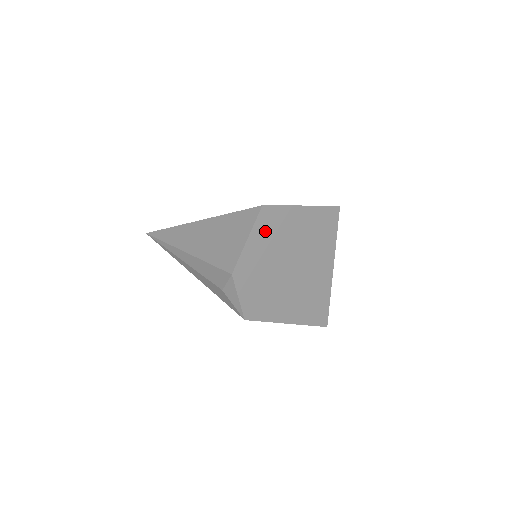
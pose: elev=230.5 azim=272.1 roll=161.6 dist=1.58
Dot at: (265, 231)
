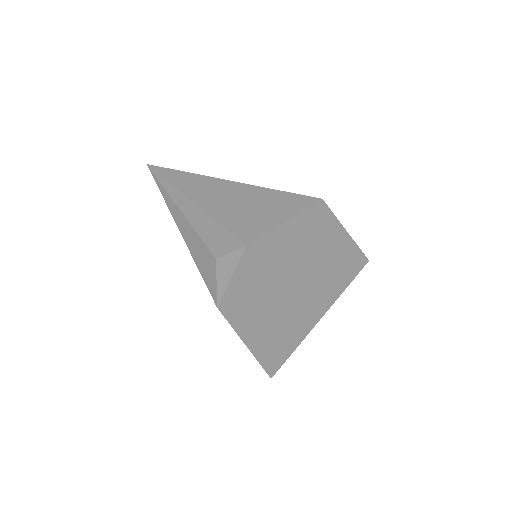
Dot at: (304, 227)
